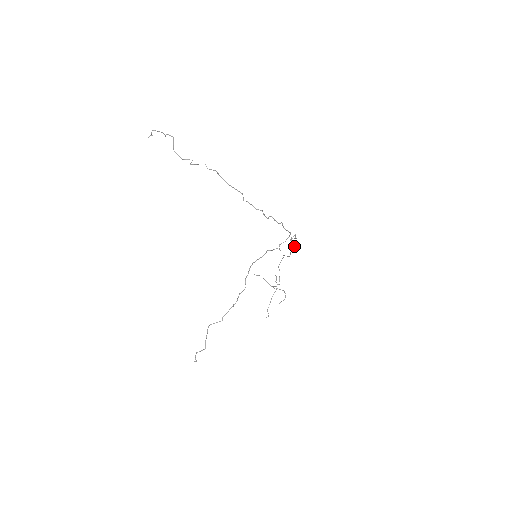
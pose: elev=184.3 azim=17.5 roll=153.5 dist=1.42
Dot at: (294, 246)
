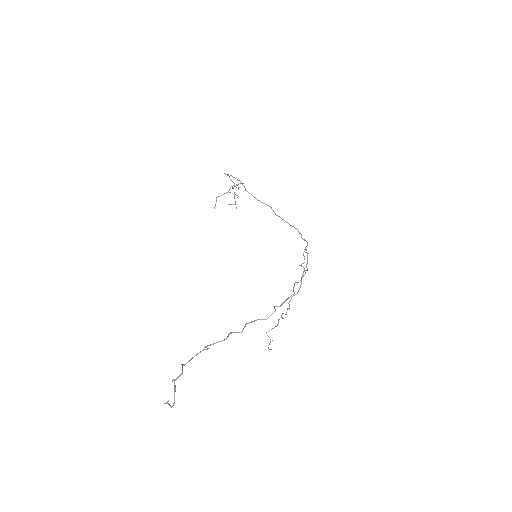
Dot at: occluded
